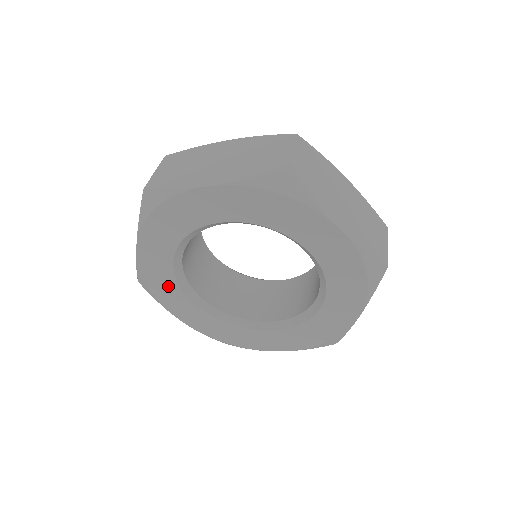
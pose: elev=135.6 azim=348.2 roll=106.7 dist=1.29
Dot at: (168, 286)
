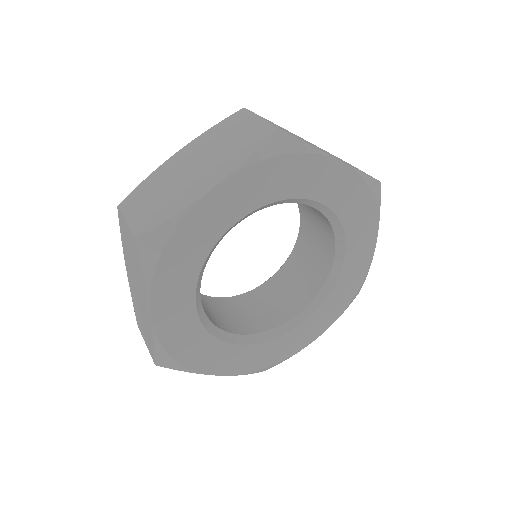
Dot at: (191, 256)
